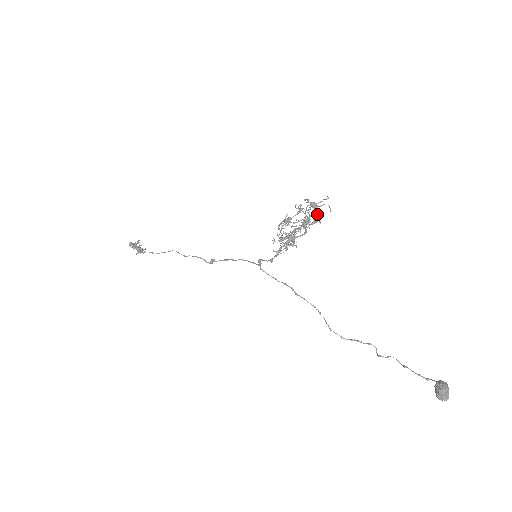
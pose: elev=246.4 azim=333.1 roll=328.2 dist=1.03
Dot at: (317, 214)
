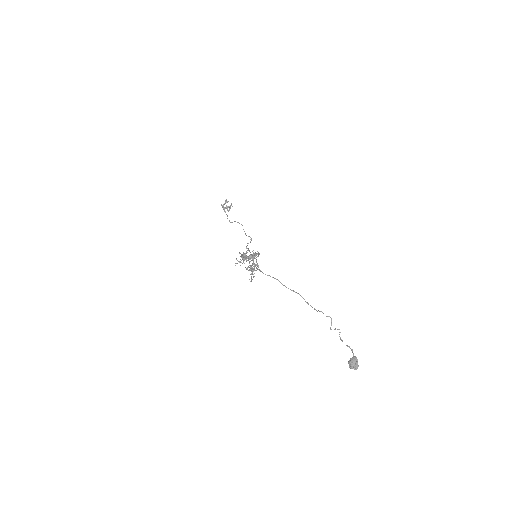
Dot at: (253, 254)
